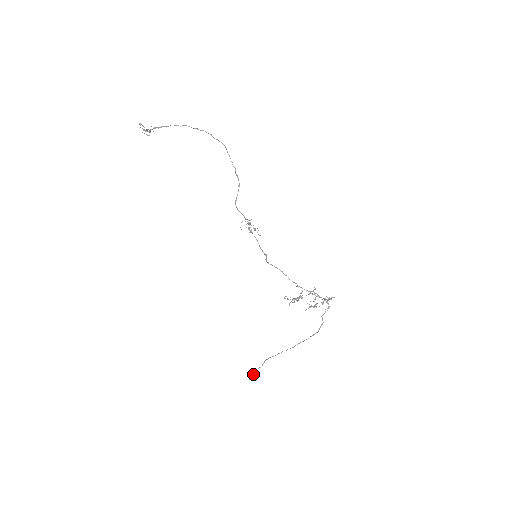
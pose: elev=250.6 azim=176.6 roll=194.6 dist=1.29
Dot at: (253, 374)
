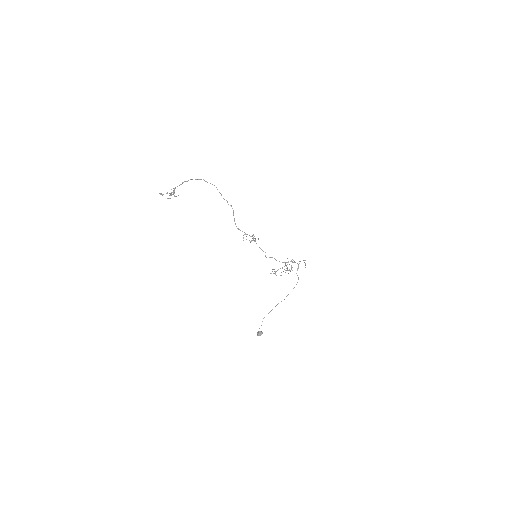
Dot at: (260, 332)
